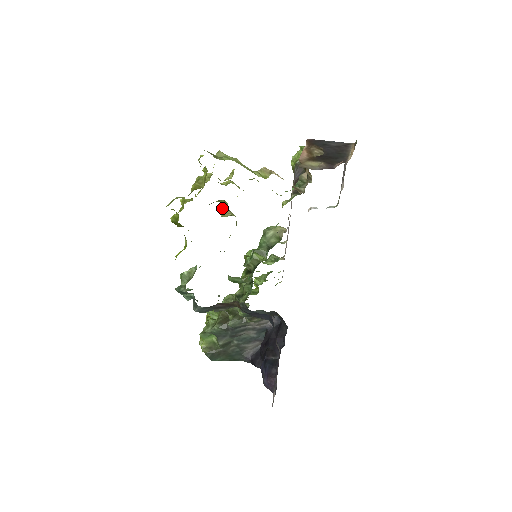
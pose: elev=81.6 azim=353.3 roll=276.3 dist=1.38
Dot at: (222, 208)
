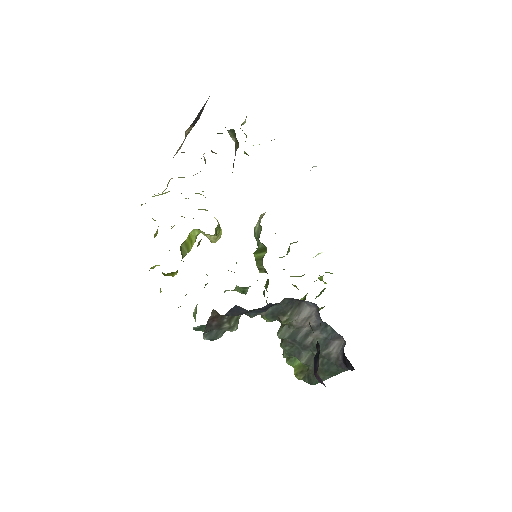
Dot at: (206, 236)
